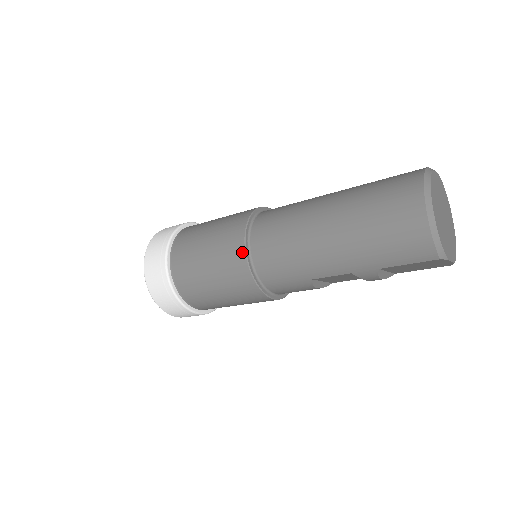
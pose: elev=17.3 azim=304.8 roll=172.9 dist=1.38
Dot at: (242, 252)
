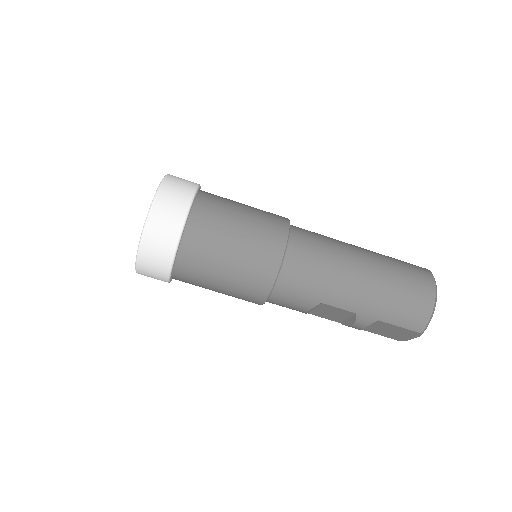
Dot at: (282, 248)
